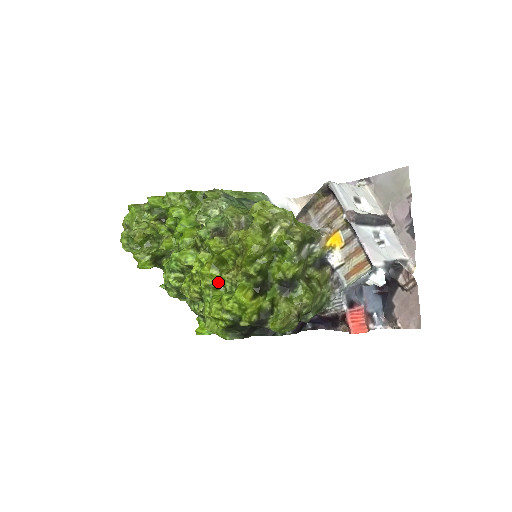
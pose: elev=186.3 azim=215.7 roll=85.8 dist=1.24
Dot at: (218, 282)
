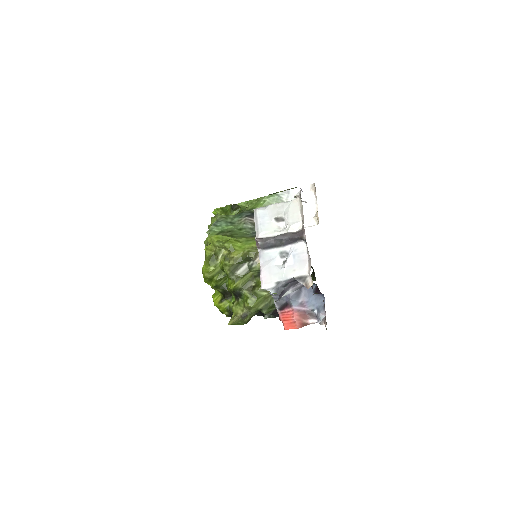
Dot at: occluded
